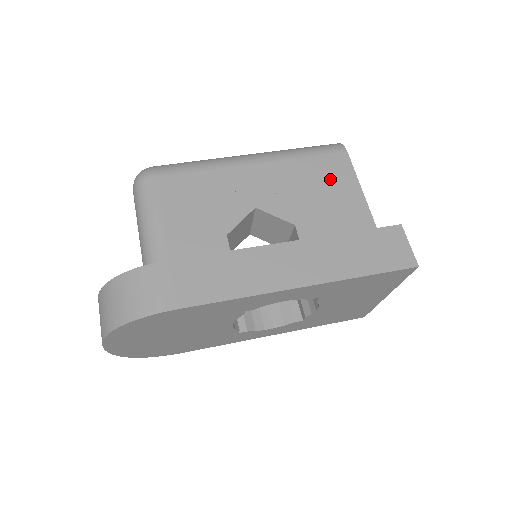
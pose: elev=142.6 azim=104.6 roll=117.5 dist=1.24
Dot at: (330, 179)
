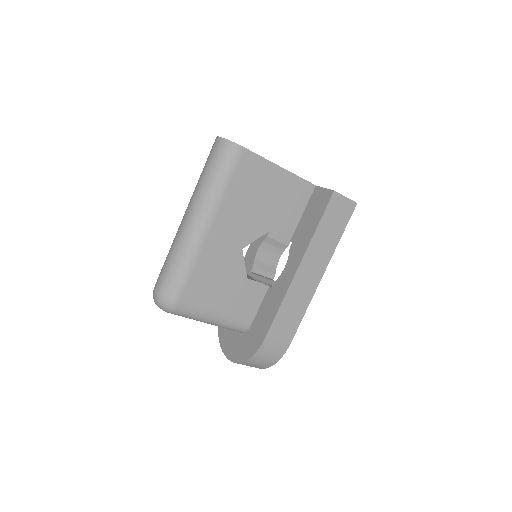
Dot at: (256, 181)
